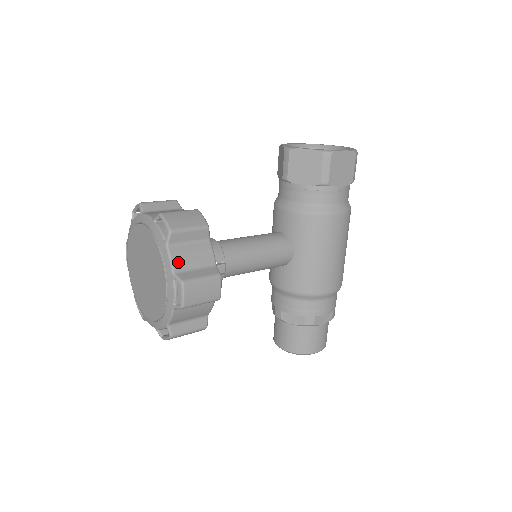
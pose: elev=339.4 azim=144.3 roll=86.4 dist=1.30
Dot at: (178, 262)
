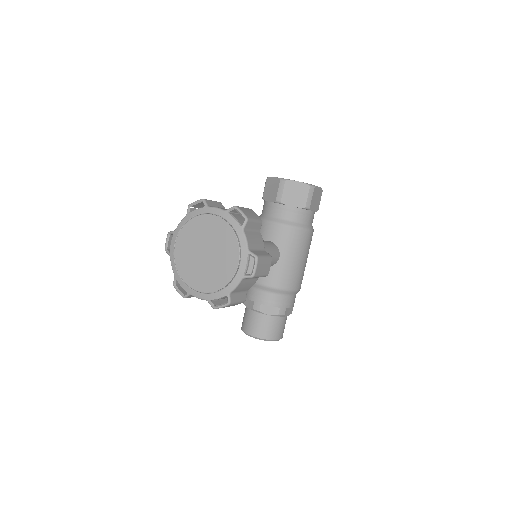
Dot at: (250, 243)
